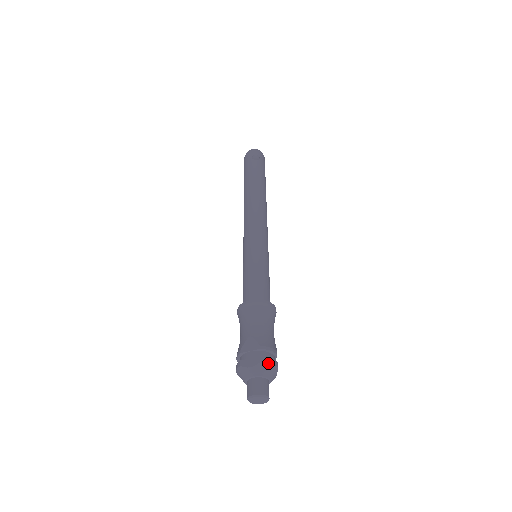
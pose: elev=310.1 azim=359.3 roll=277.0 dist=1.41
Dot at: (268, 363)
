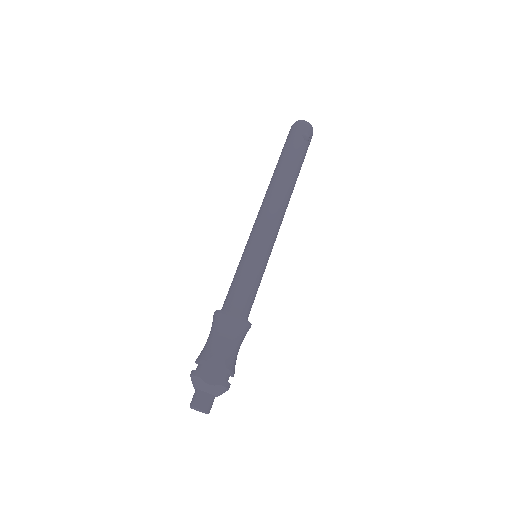
Dot at: (225, 387)
